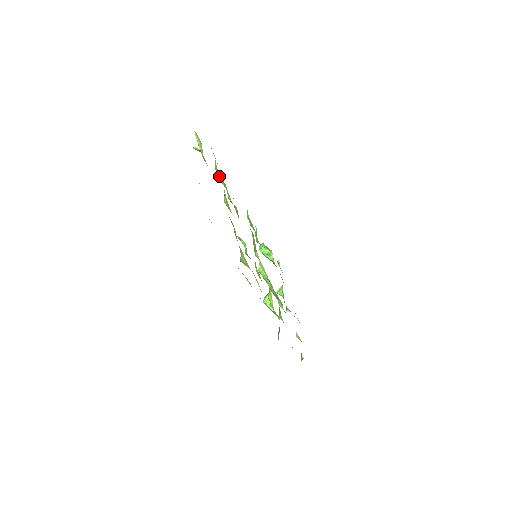
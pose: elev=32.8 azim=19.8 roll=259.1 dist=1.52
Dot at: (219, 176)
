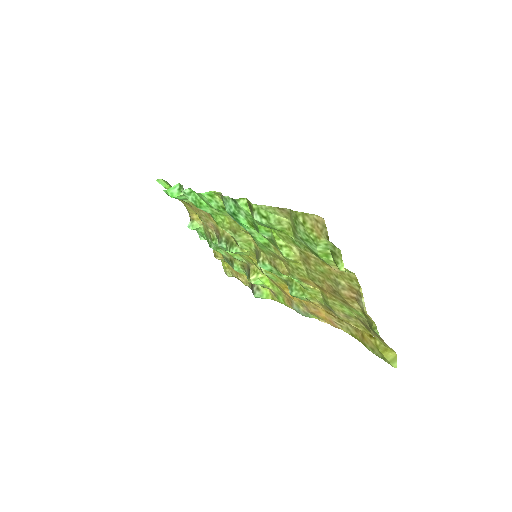
Dot at: occluded
